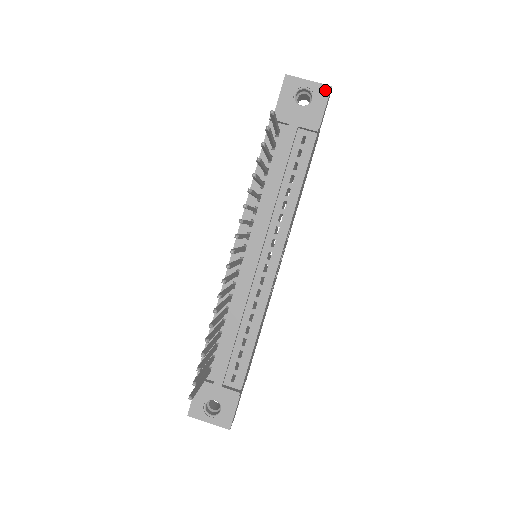
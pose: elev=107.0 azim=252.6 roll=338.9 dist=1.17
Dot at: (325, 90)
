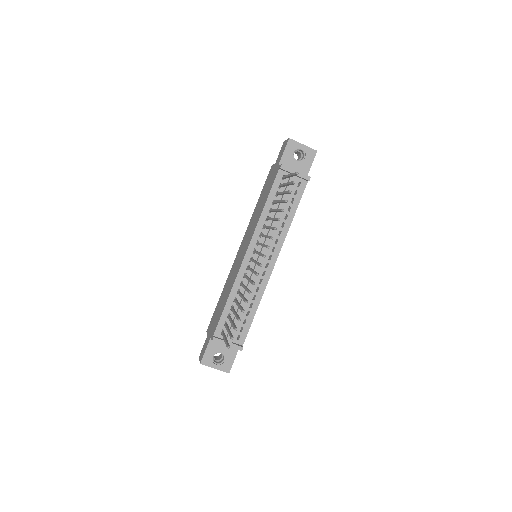
Dot at: (313, 153)
